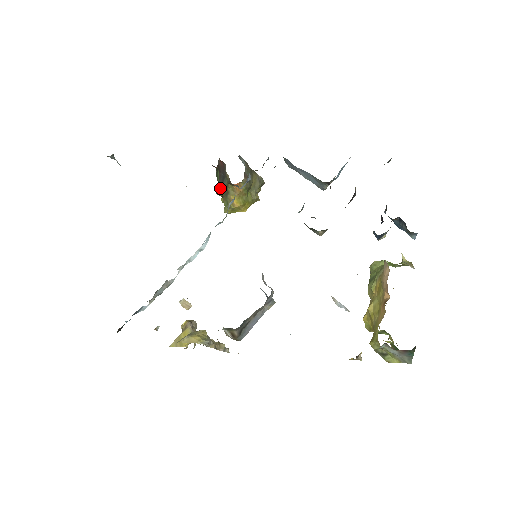
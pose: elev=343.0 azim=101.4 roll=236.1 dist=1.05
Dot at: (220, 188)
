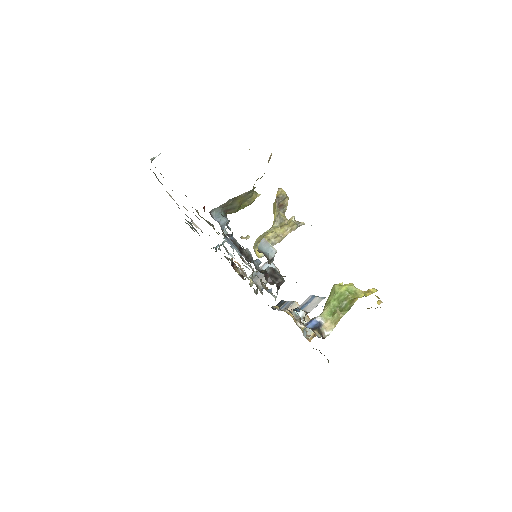
Dot at: occluded
